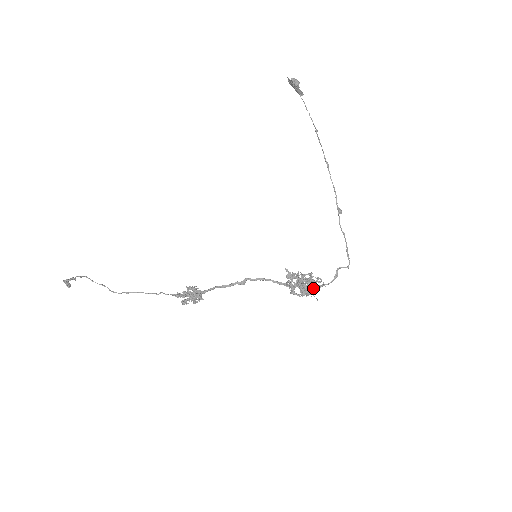
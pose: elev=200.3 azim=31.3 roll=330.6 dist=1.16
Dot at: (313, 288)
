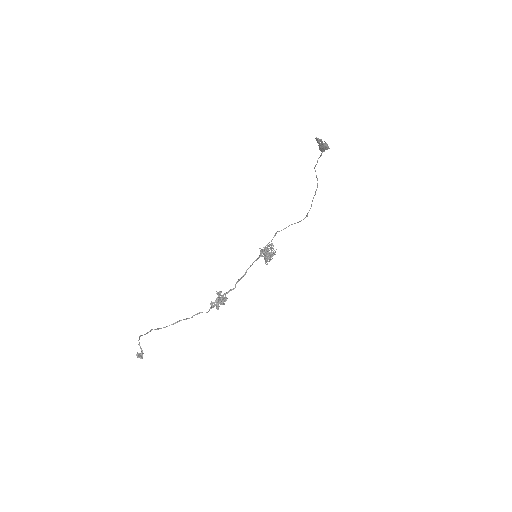
Dot at: (274, 253)
